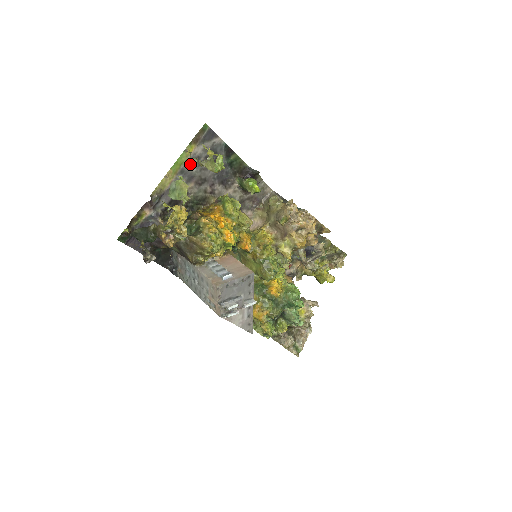
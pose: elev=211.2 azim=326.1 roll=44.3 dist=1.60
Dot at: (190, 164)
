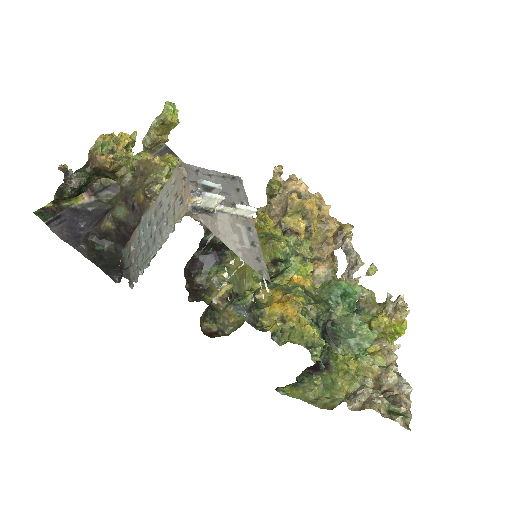
Dot at: occluded
